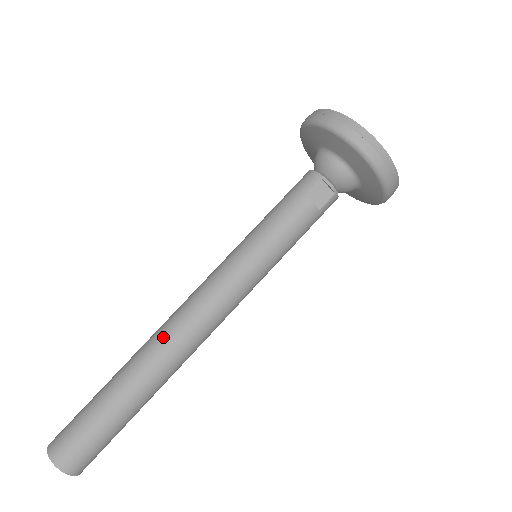
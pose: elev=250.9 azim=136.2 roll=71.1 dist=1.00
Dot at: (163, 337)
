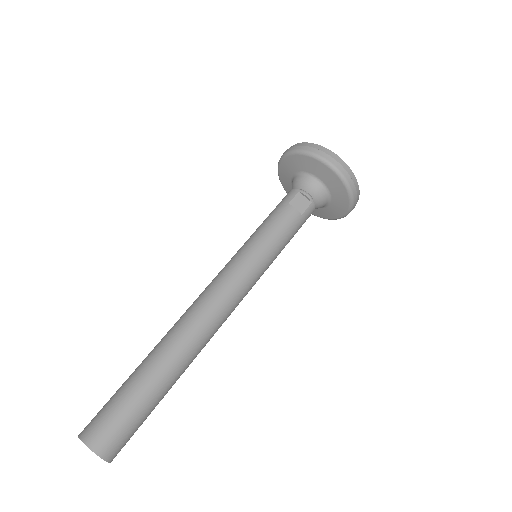
Dot at: (184, 320)
